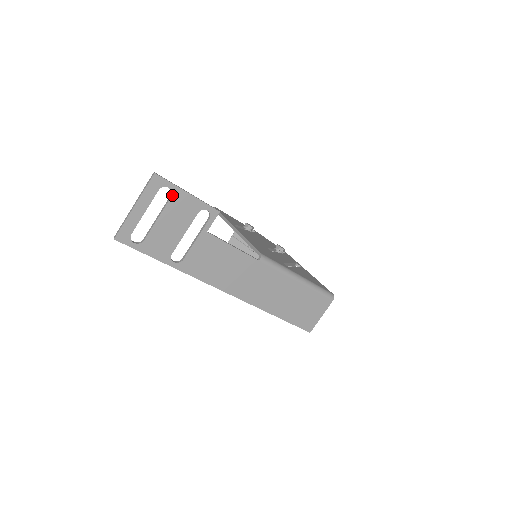
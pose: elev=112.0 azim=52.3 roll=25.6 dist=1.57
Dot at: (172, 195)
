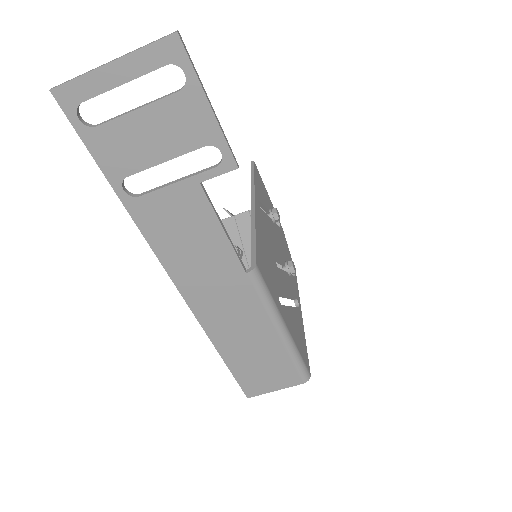
Dot at: (183, 89)
